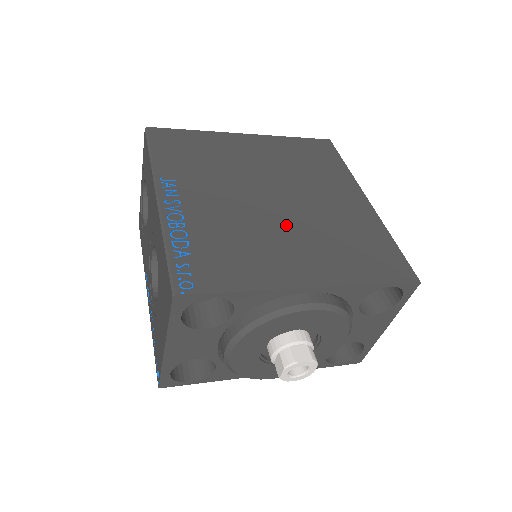
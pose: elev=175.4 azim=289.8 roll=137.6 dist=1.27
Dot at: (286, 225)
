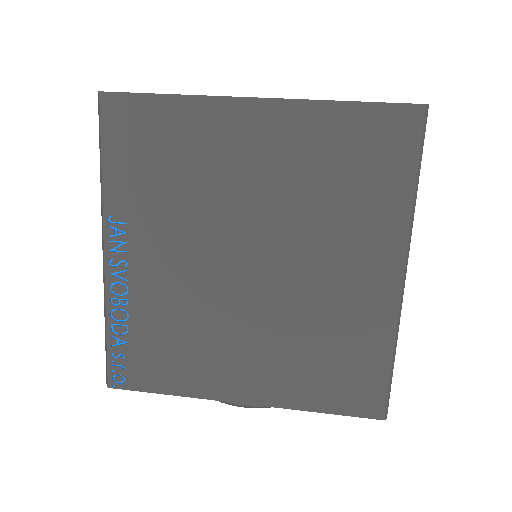
Dot at: (248, 314)
